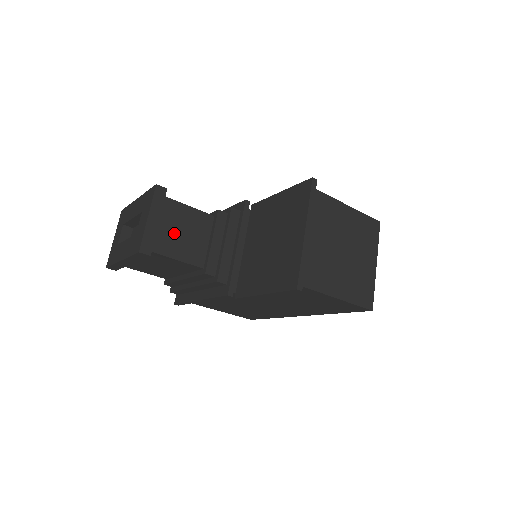
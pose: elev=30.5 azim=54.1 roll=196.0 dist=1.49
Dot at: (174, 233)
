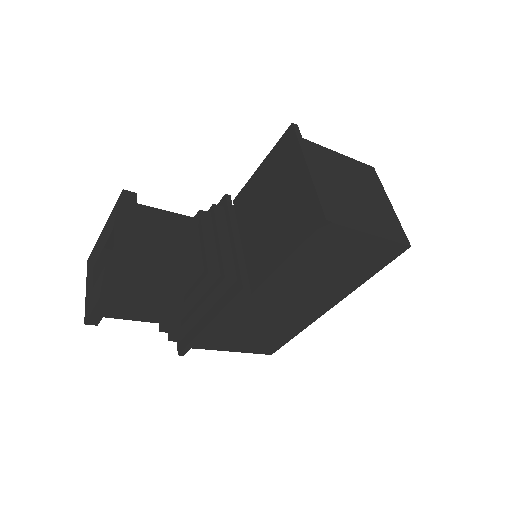
Dot at: (158, 238)
